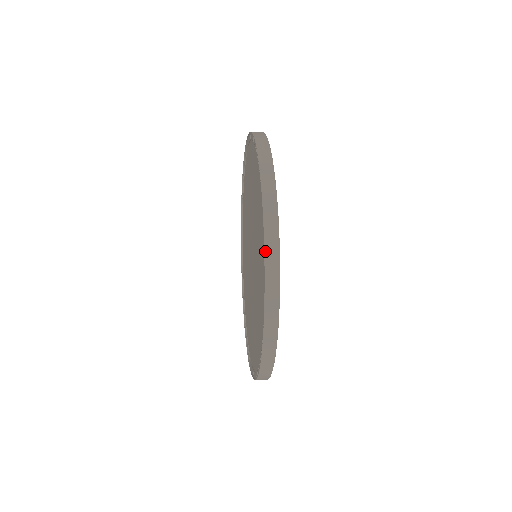
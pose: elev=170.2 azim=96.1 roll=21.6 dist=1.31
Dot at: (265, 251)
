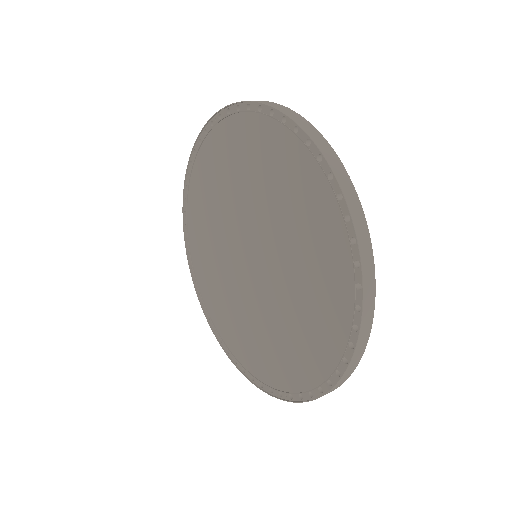
Dot at: (313, 140)
